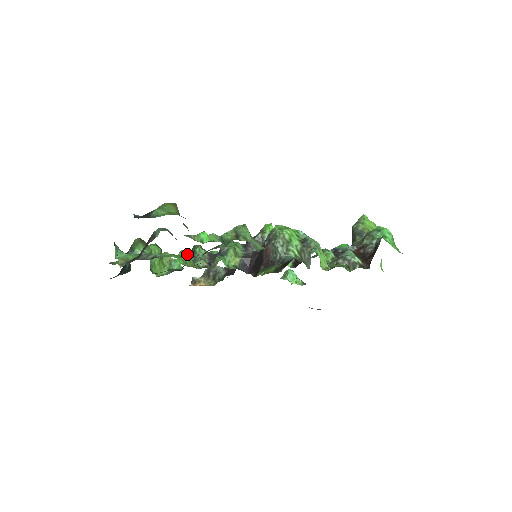
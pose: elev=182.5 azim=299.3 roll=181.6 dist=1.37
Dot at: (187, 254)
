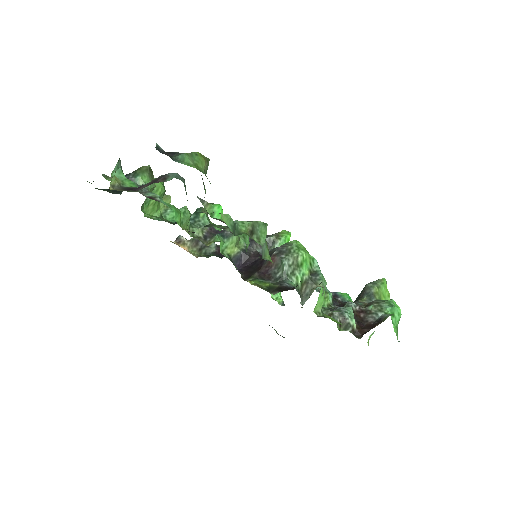
Dot at: (189, 214)
